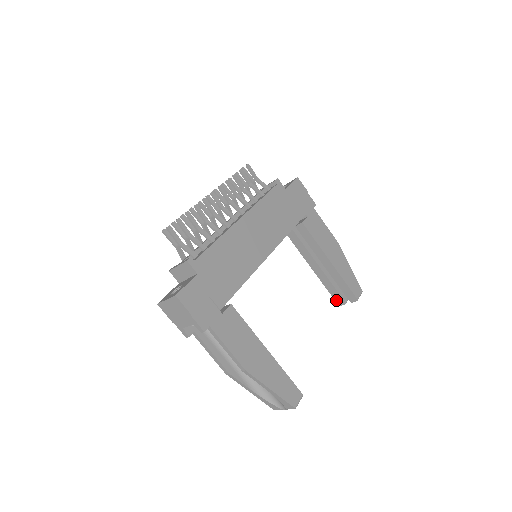
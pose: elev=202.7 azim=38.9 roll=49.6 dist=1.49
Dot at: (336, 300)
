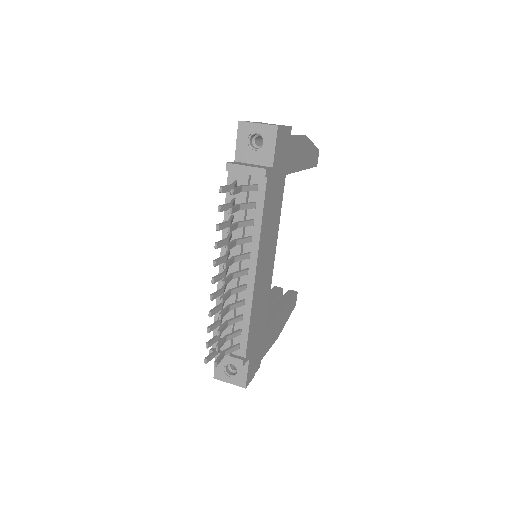
Dot at: occluded
